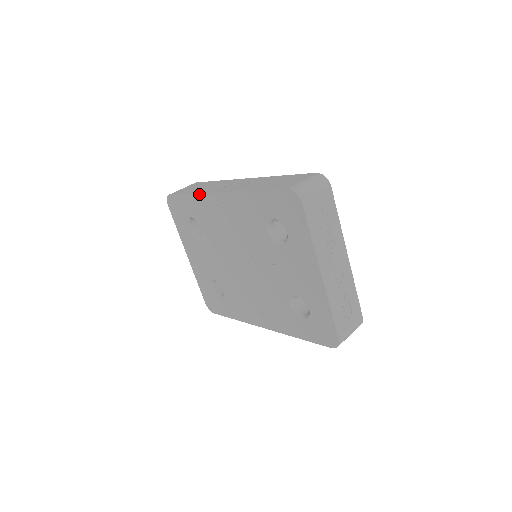
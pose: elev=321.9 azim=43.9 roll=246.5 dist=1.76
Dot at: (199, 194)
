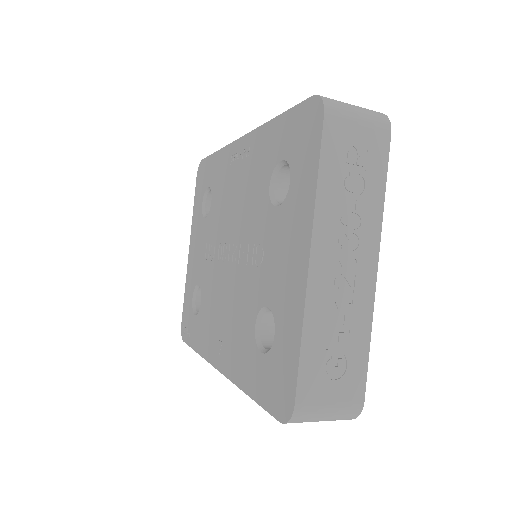
Dot at: (224, 148)
